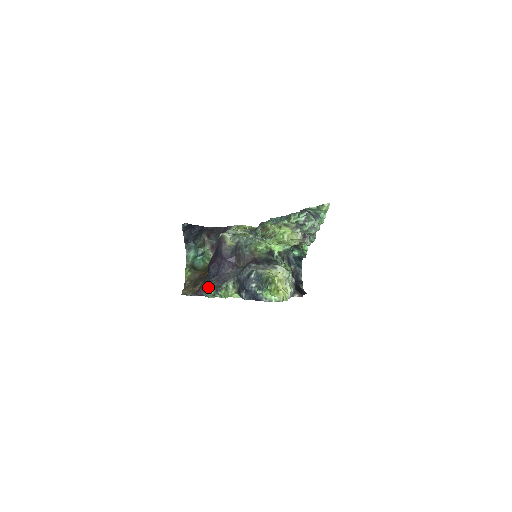
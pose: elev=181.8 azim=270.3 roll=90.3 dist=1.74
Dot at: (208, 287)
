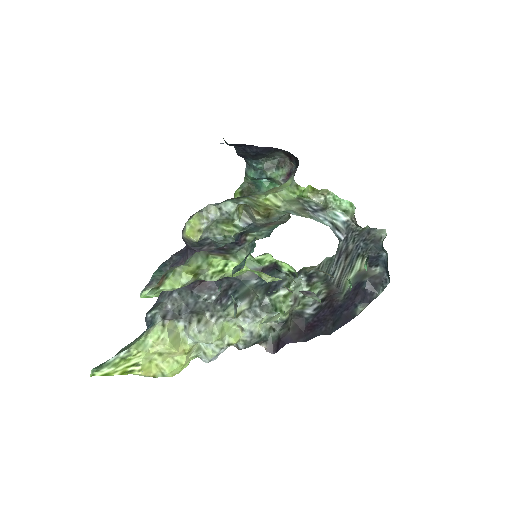
Dot at: (160, 265)
